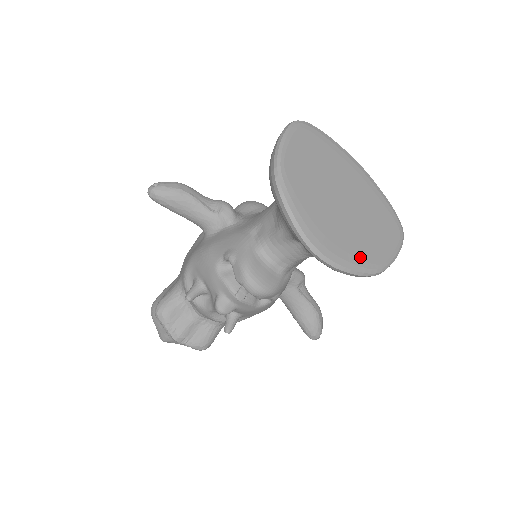
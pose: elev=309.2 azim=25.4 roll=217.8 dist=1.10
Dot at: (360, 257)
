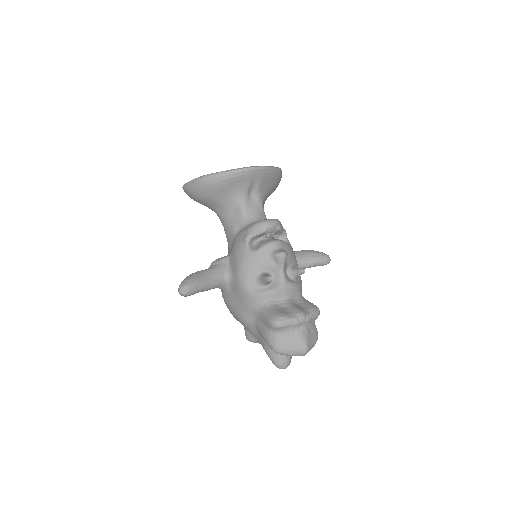
Dot at: occluded
